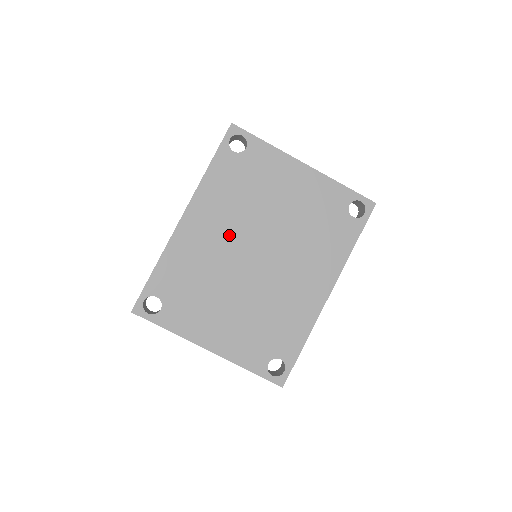
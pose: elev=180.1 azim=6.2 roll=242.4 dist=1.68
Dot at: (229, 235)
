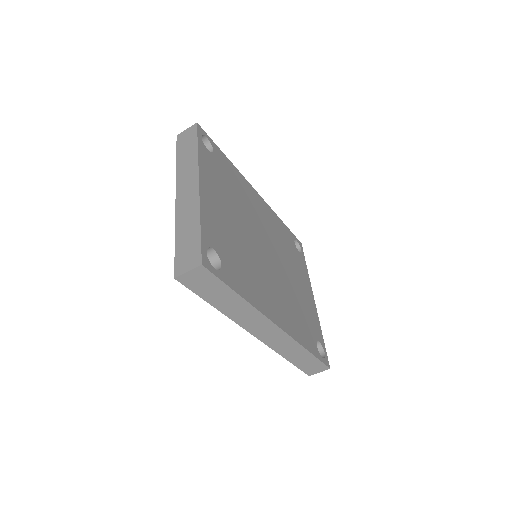
Dot at: (265, 228)
